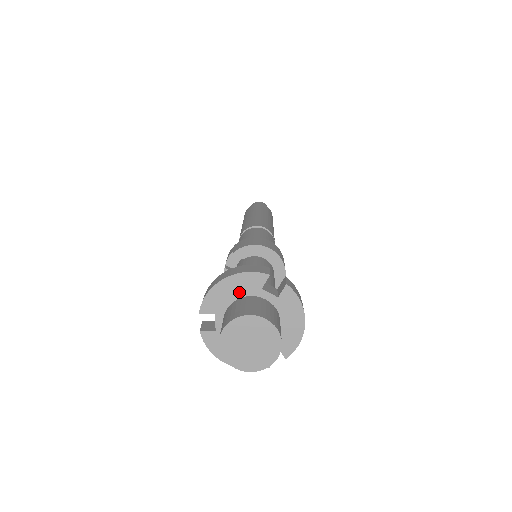
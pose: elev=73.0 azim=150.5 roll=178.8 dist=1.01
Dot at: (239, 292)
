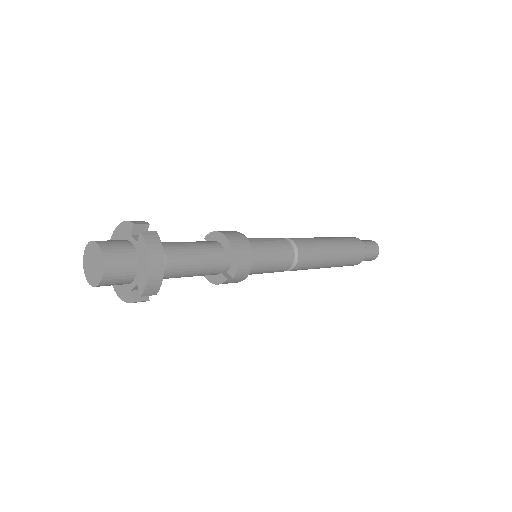
Dot at: (122, 237)
